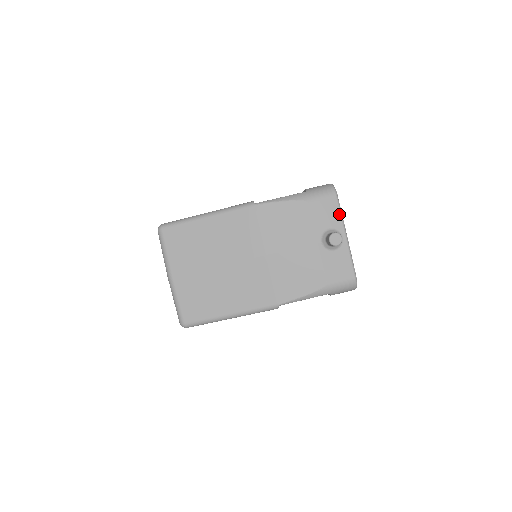
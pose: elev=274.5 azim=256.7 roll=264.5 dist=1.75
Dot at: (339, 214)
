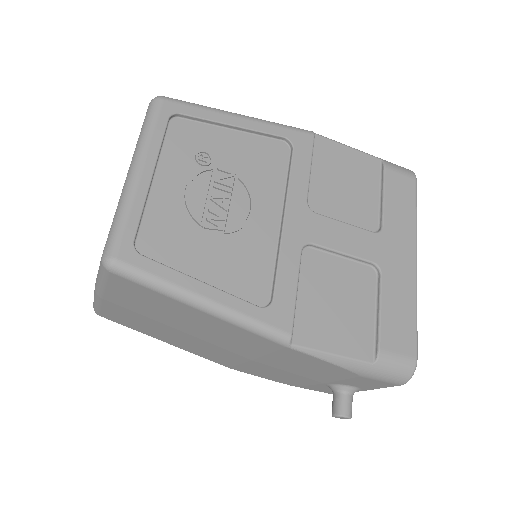
Dot at: occluded
